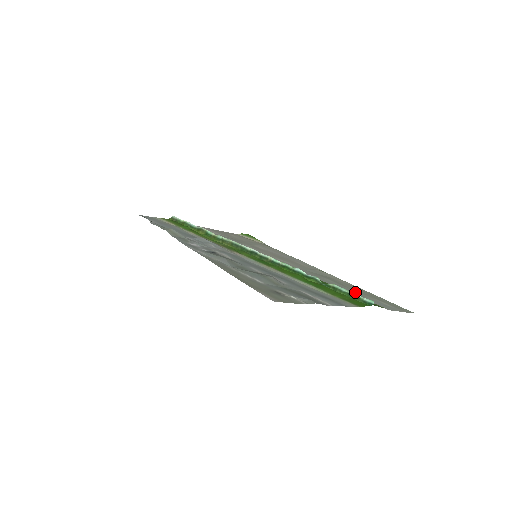
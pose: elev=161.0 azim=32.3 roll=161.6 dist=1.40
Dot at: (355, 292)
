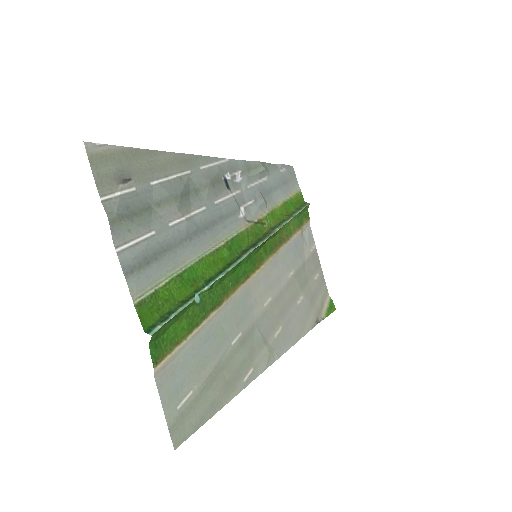
Dot at: (207, 358)
